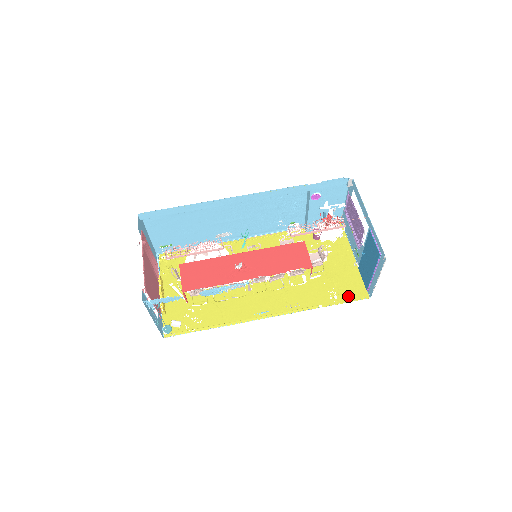
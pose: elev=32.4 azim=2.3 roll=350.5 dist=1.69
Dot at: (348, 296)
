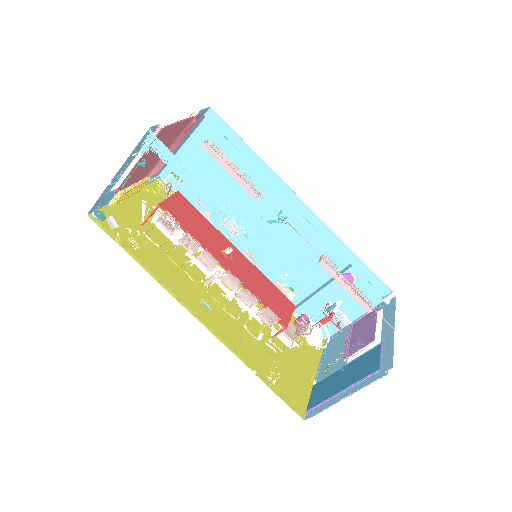
Dot at: (286, 395)
